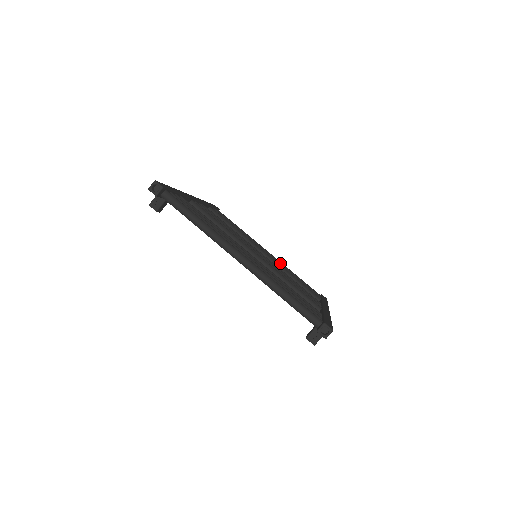
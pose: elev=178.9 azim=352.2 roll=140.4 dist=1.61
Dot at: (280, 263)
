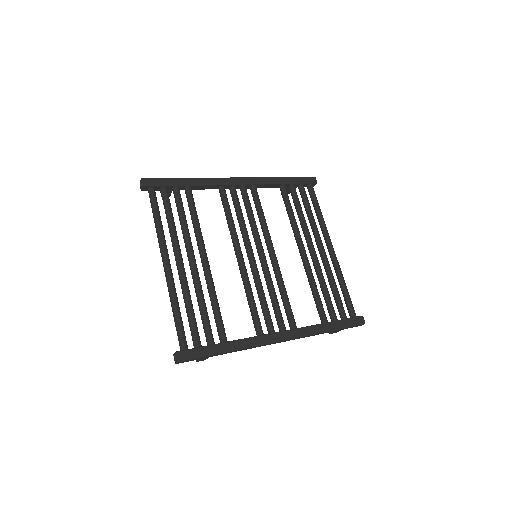
Dot at: (327, 265)
